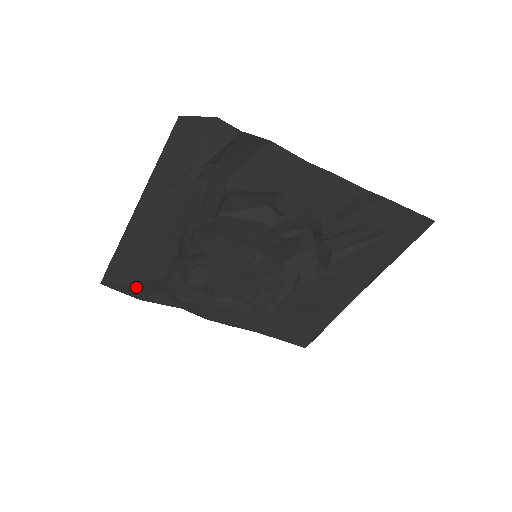
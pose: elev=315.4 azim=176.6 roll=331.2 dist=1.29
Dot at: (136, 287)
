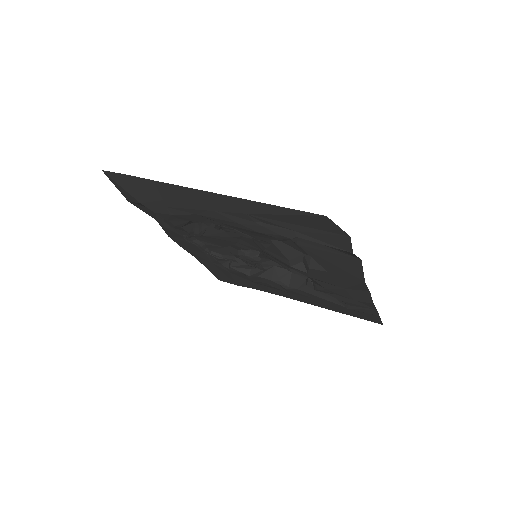
Dot at: (136, 202)
